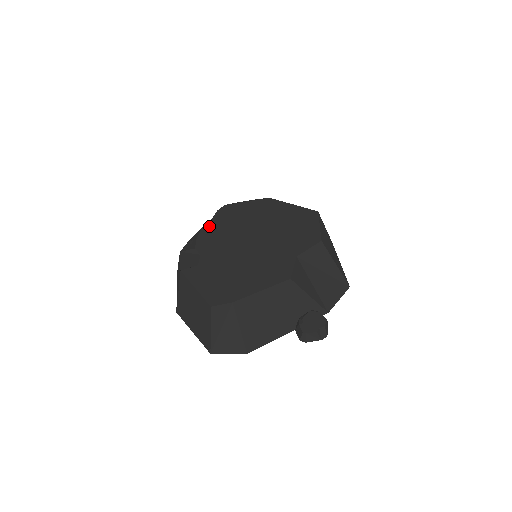
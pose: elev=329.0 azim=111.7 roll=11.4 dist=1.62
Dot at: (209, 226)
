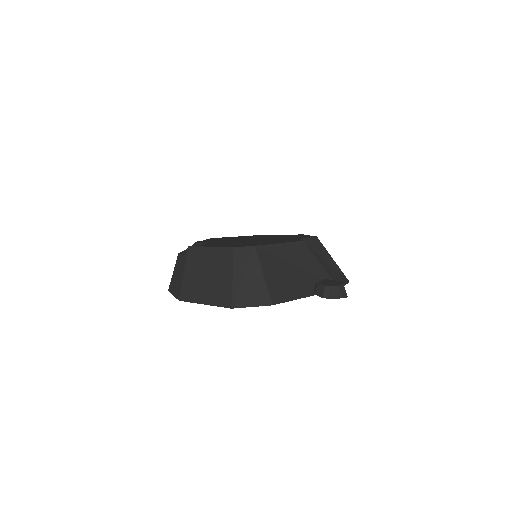
Dot at: (204, 240)
